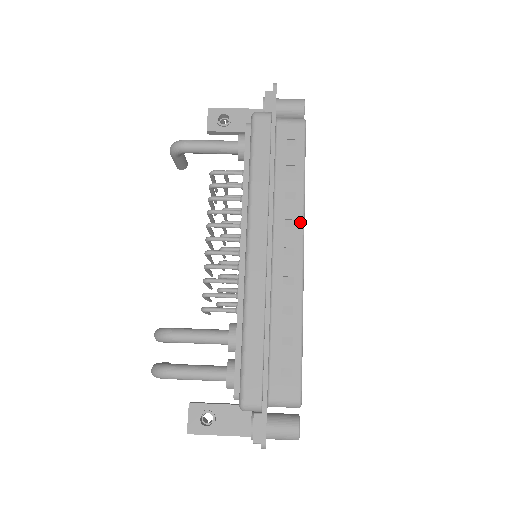
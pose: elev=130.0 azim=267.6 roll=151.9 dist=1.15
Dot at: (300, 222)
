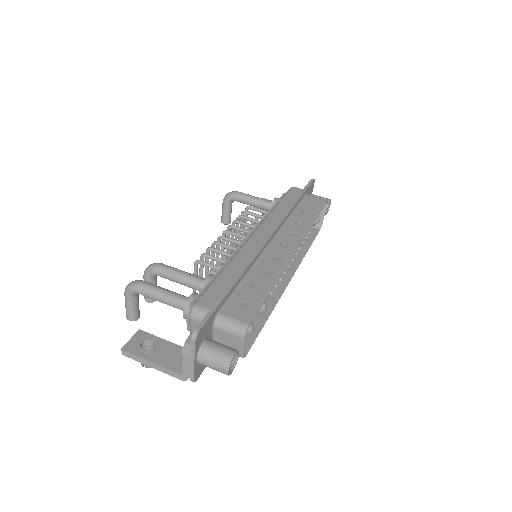
Dot at: (301, 236)
